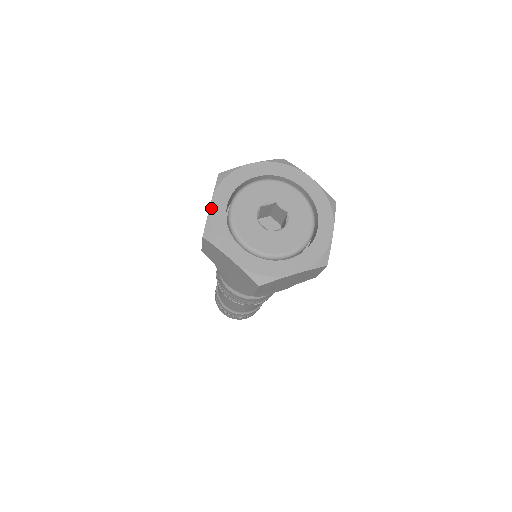
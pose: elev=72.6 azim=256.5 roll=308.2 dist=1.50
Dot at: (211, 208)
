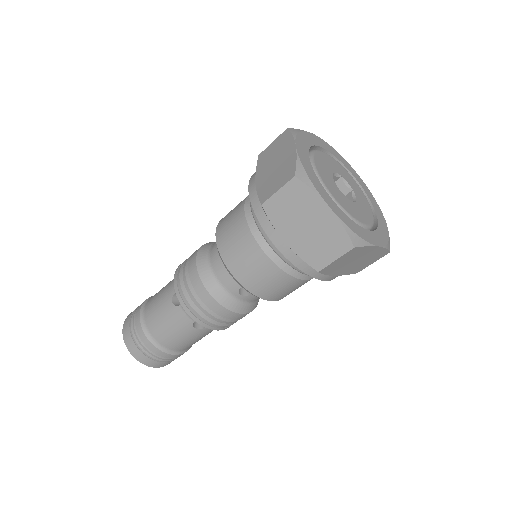
Dot at: (298, 151)
